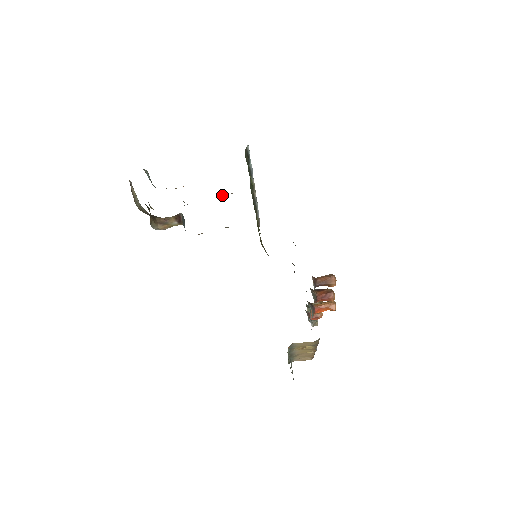
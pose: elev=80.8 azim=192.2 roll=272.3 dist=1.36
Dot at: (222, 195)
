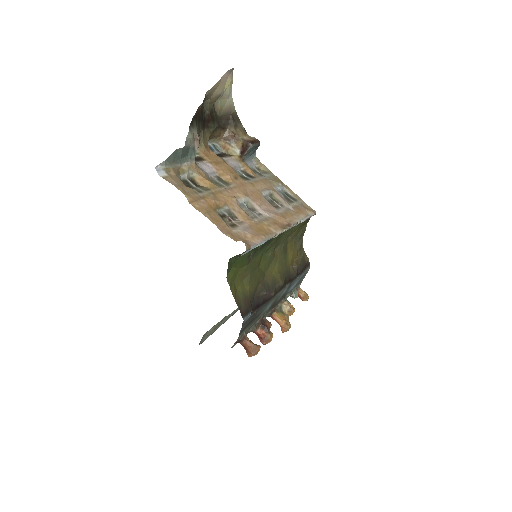
Dot at: (252, 207)
